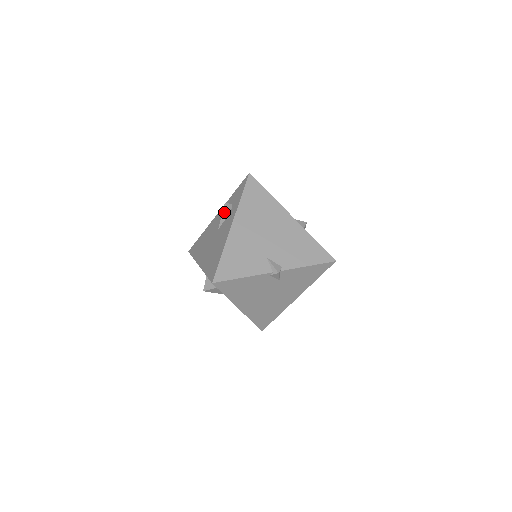
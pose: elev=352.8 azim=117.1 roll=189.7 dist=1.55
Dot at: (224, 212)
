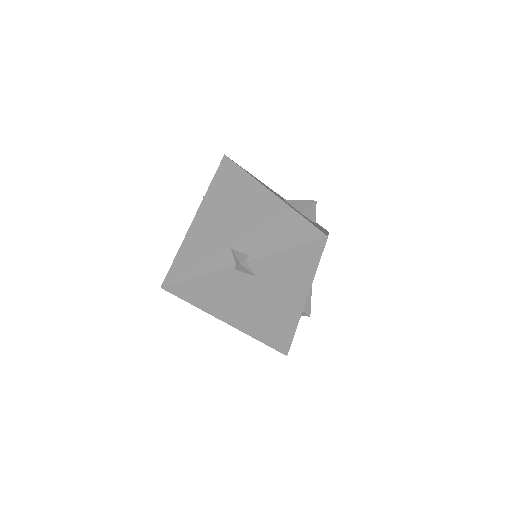
Dot at: occluded
